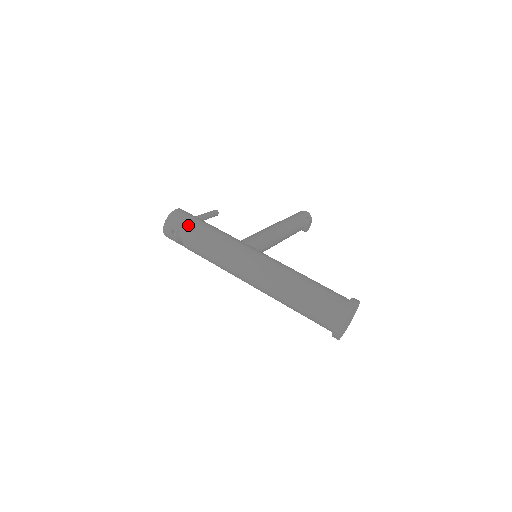
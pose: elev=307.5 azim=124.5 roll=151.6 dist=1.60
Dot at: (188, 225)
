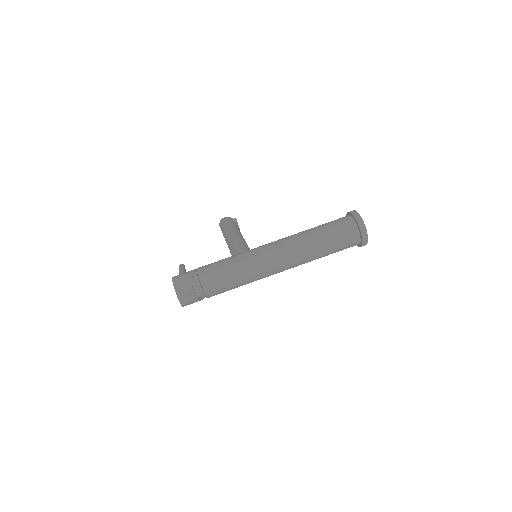
Dot at: (196, 278)
